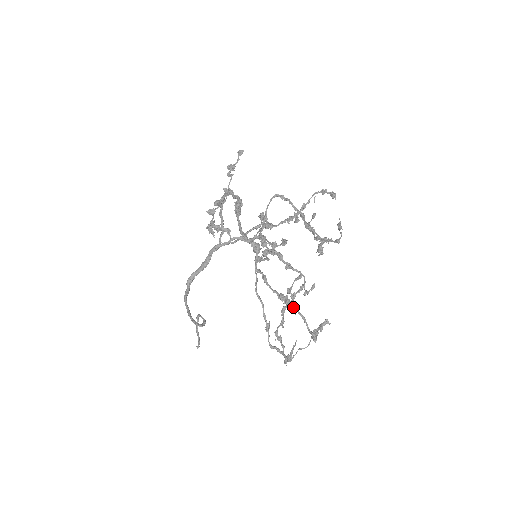
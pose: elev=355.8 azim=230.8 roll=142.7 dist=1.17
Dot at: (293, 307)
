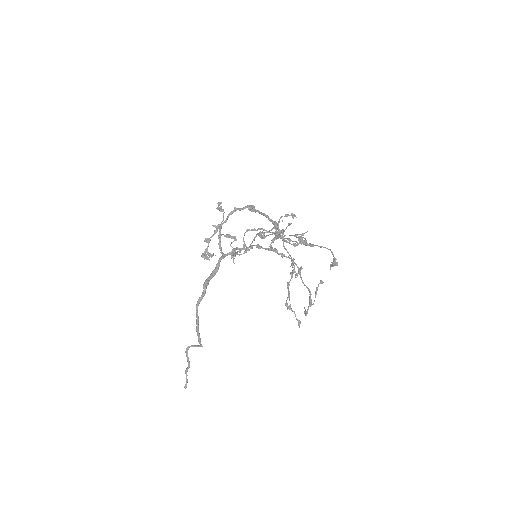
Dot at: (318, 246)
